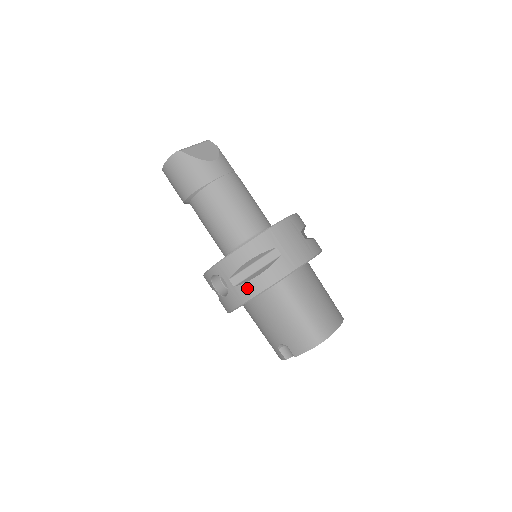
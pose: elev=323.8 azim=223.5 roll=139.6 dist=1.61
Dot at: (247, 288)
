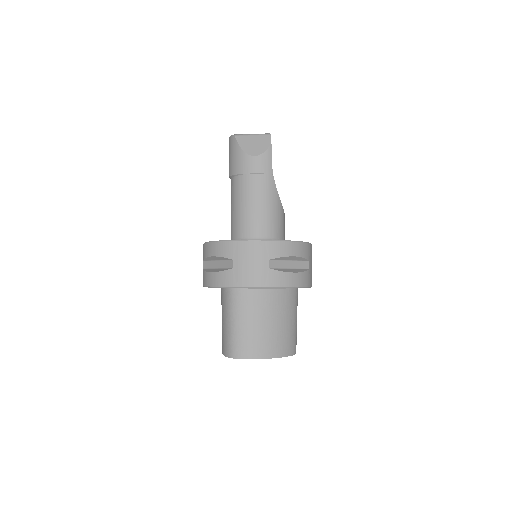
Dot at: (205, 276)
